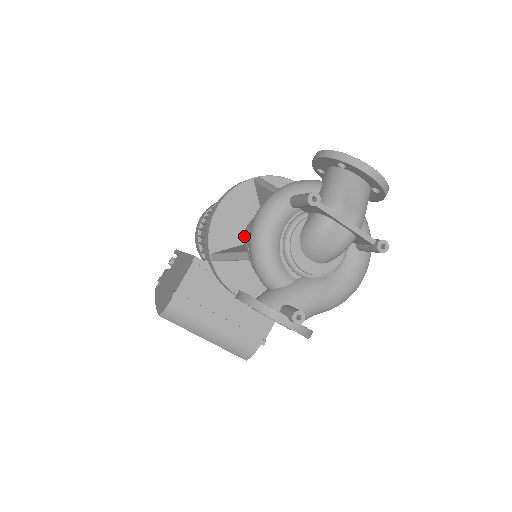
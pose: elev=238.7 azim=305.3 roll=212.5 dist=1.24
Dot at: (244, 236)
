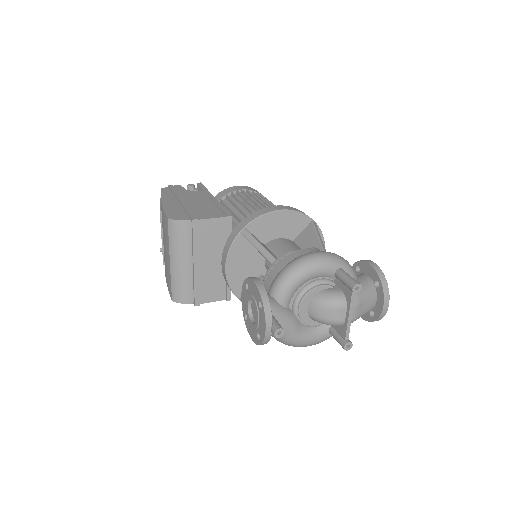
Dot at: (271, 242)
